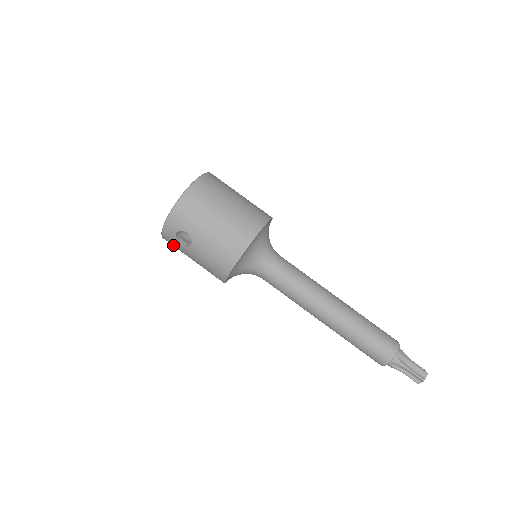
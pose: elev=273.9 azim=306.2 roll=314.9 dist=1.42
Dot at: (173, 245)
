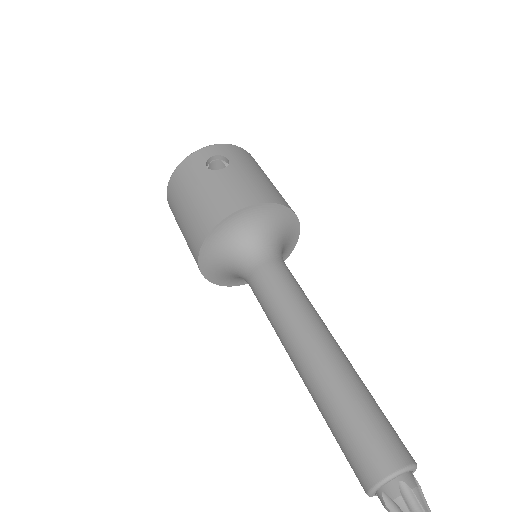
Dot at: (185, 173)
